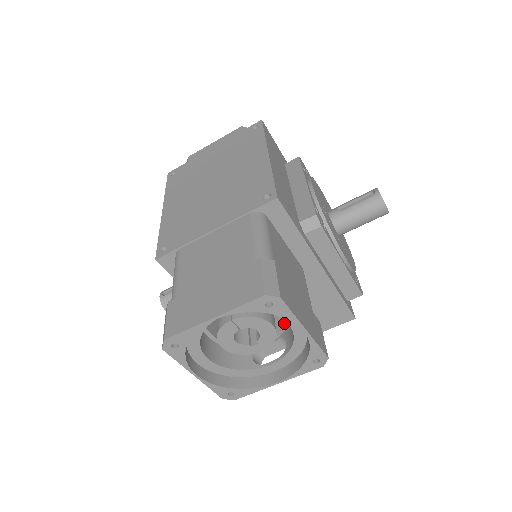
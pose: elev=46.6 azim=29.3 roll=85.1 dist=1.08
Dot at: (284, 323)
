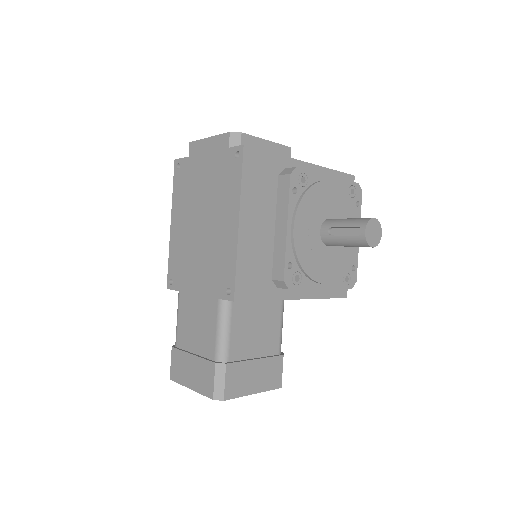
Dot at: occluded
